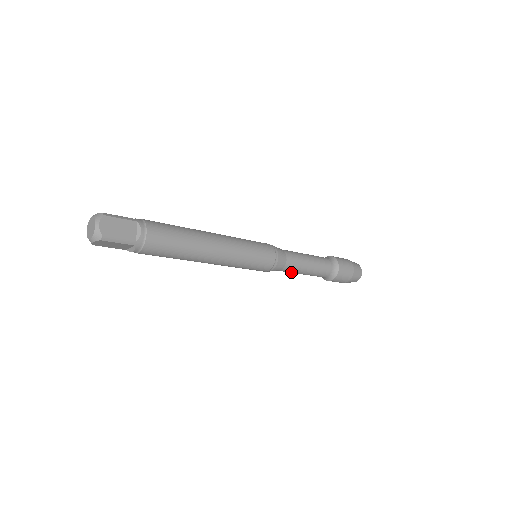
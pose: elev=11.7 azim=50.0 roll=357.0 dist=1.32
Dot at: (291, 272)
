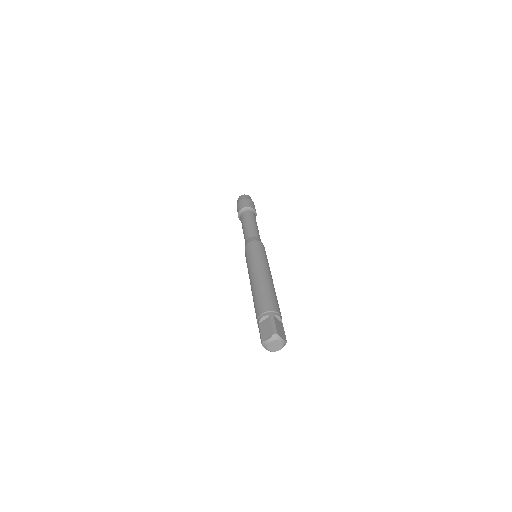
Dot at: occluded
